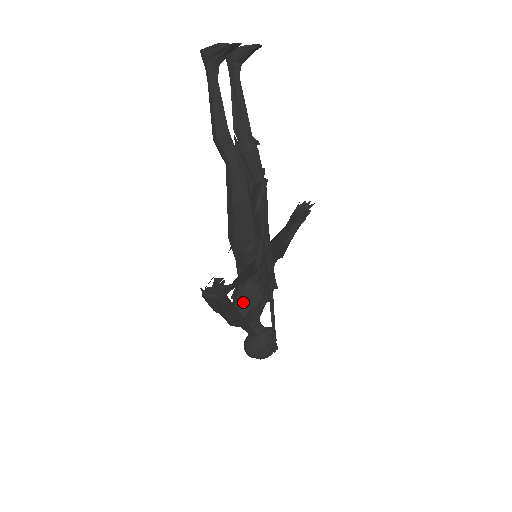
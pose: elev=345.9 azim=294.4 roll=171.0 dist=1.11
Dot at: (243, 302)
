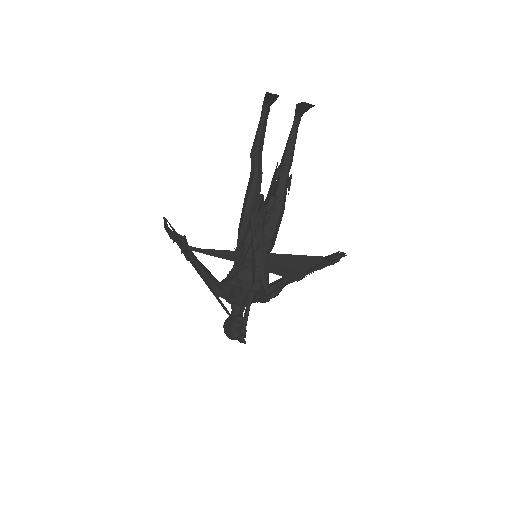
Dot at: (226, 279)
